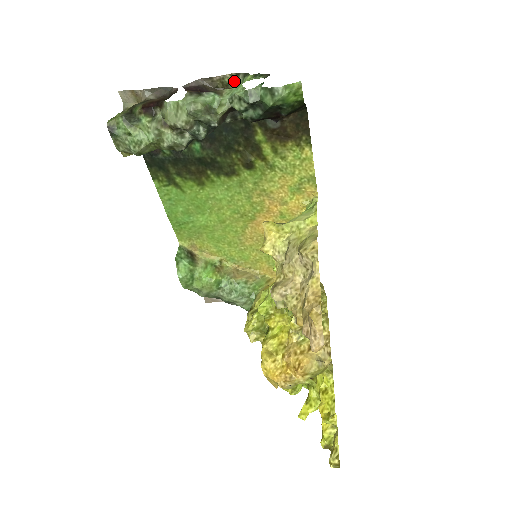
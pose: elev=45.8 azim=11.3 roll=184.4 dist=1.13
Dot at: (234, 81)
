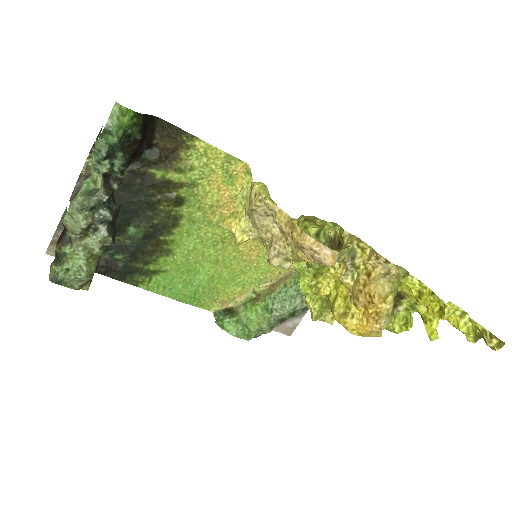
Dot at: occluded
